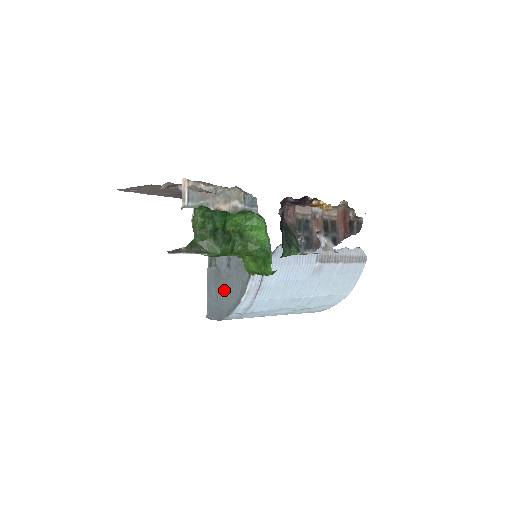
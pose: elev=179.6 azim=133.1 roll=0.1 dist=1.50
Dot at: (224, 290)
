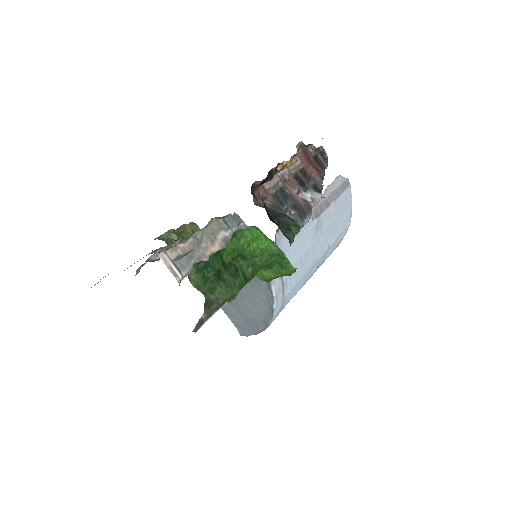
Dot at: (246, 306)
